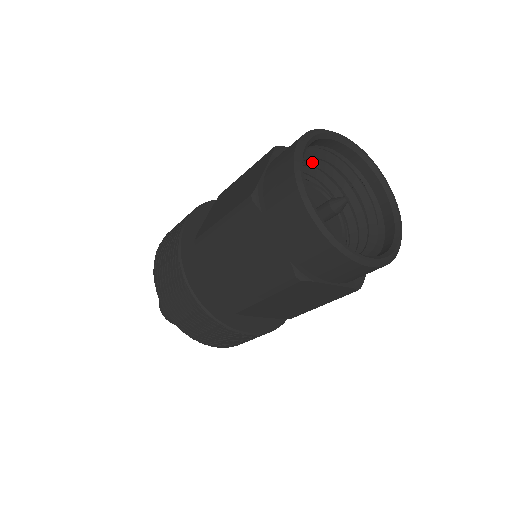
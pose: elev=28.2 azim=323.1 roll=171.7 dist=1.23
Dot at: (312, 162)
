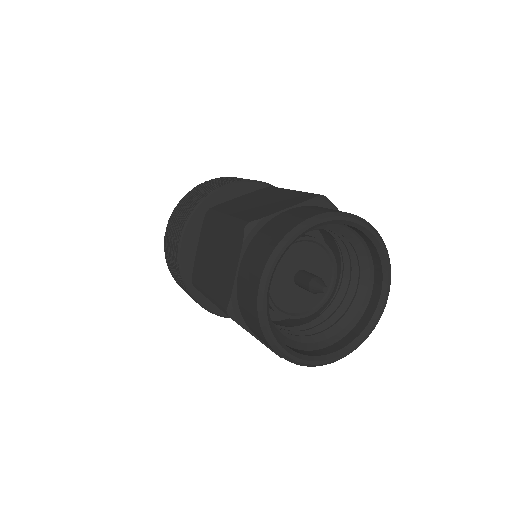
Dot at: occluded
